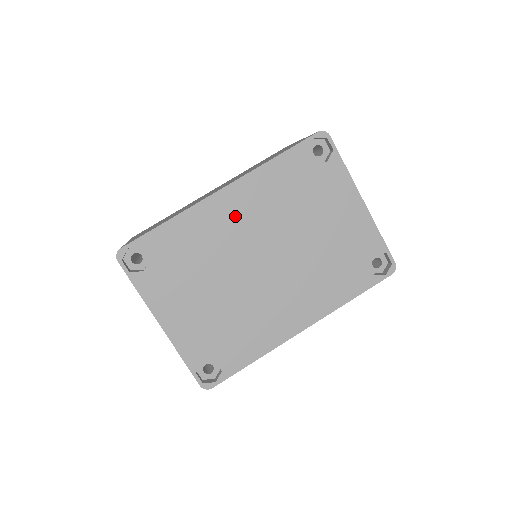
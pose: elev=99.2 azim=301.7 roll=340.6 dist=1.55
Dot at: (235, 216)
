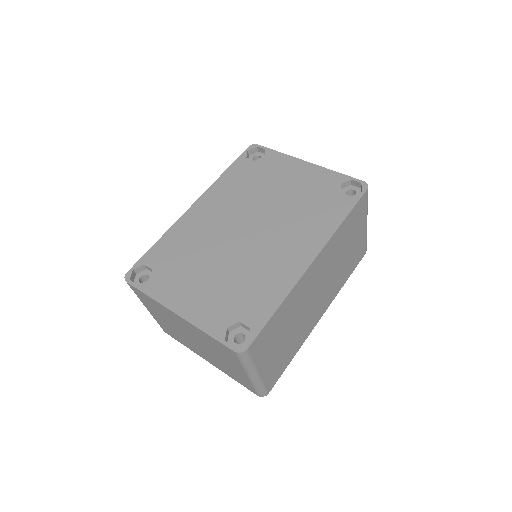
Dot at: (210, 214)
